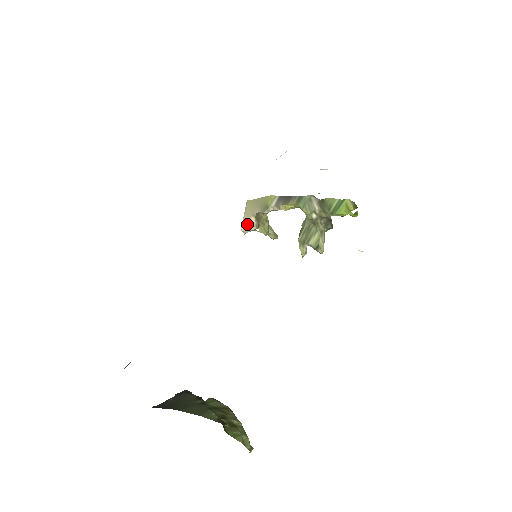
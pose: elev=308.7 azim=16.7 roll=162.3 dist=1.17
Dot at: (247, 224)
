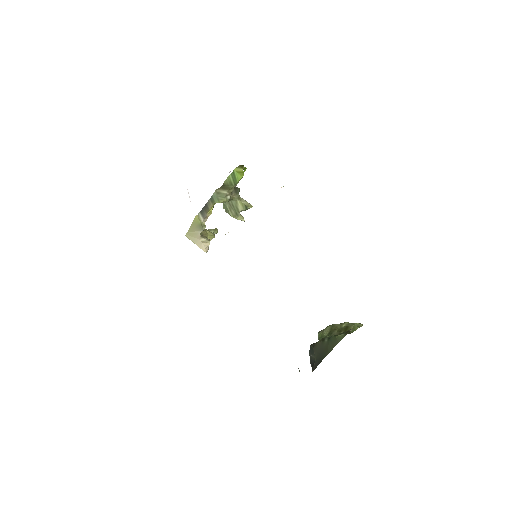
Dot at: (204, 246)
